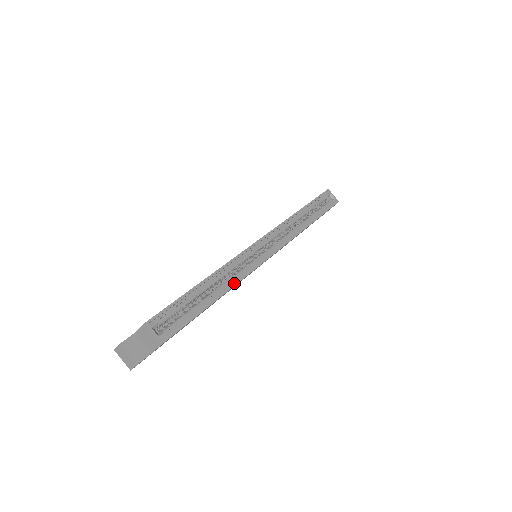
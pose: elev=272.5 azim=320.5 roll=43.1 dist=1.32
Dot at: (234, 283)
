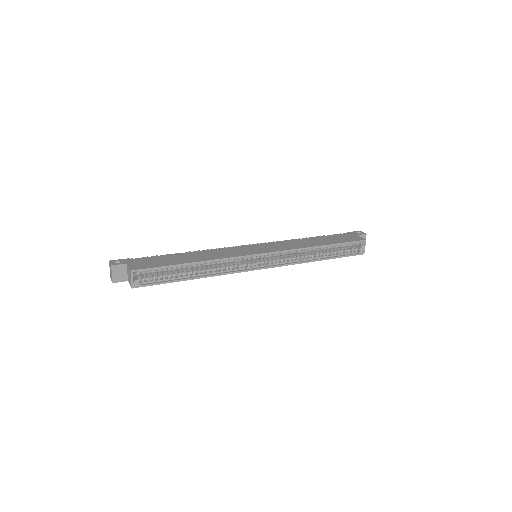
Dot at: (214, 274)
